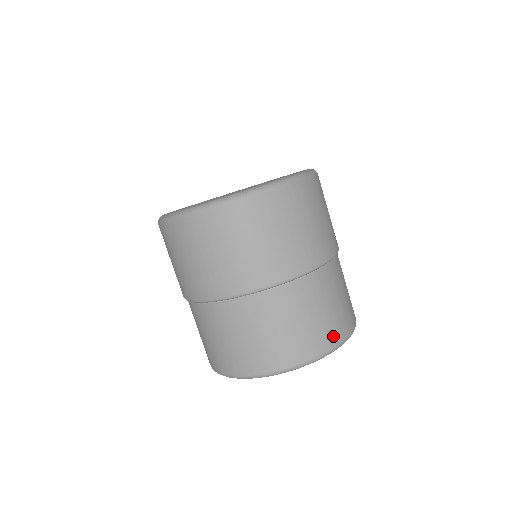
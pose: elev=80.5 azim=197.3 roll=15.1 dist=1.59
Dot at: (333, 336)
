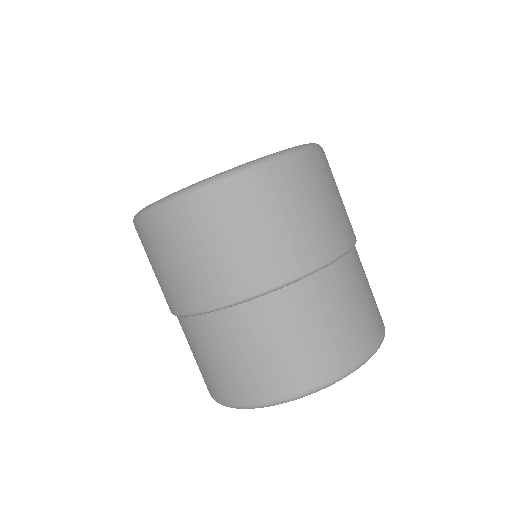
Dot at: (310, 374)
